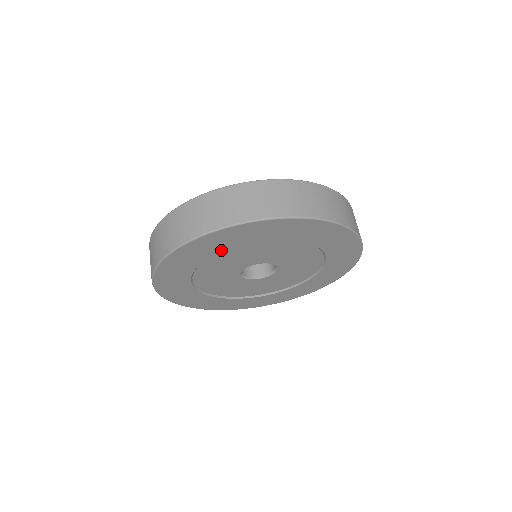
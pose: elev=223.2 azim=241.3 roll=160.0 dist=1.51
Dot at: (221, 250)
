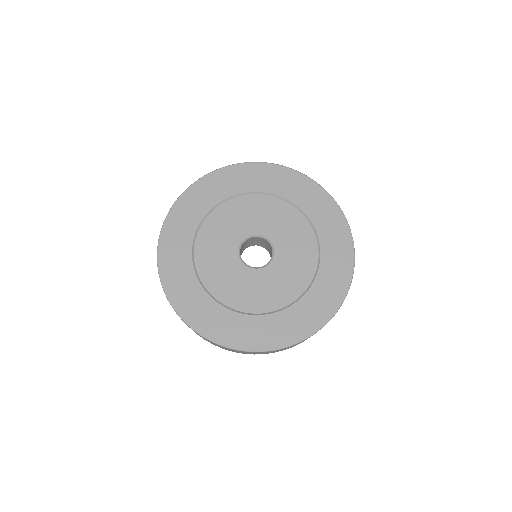
Dot at: (260, 189)
